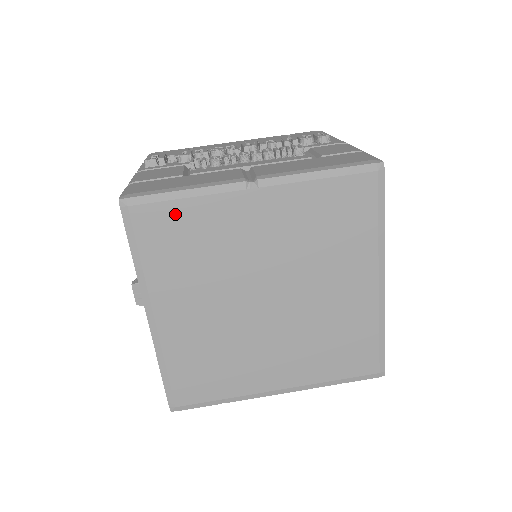
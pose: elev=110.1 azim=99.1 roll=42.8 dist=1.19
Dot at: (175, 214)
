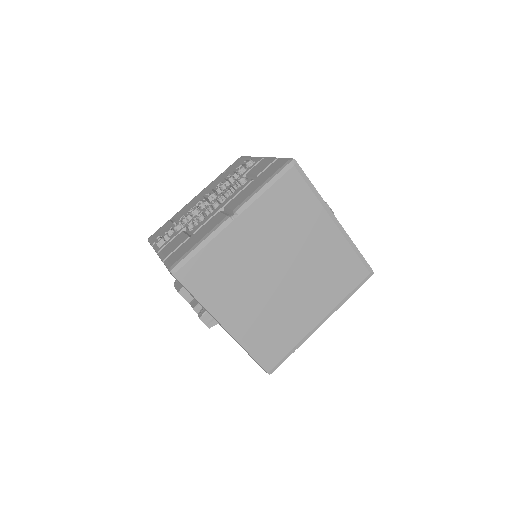
Dot at: (204, 259)
